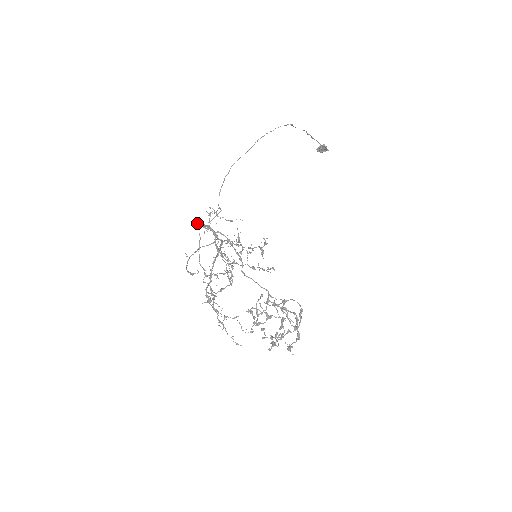
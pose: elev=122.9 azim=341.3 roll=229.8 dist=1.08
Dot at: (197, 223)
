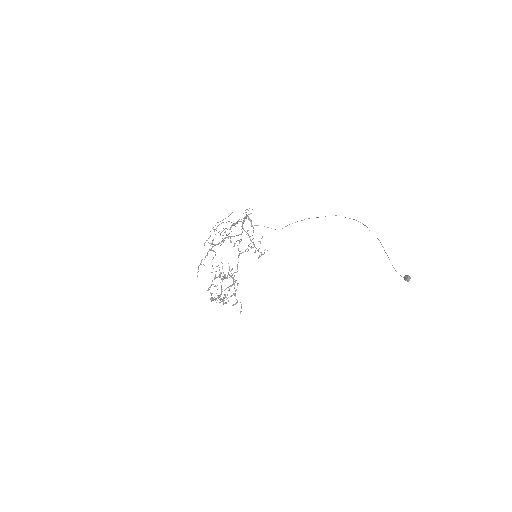
Dot at: occluded
